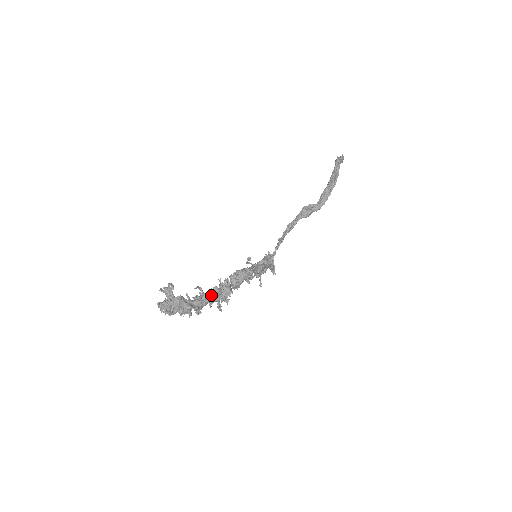
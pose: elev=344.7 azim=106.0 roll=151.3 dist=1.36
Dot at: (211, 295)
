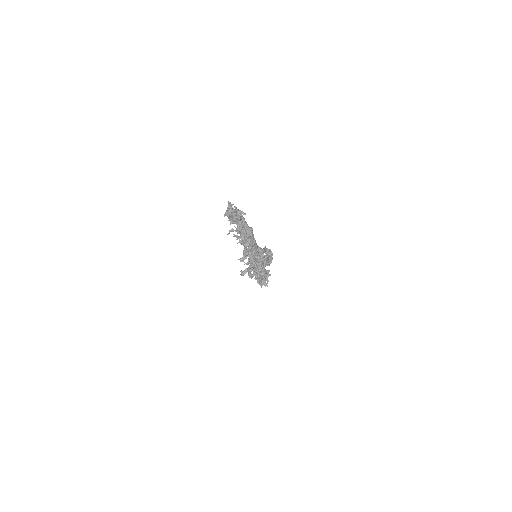
Dot at: occluded
